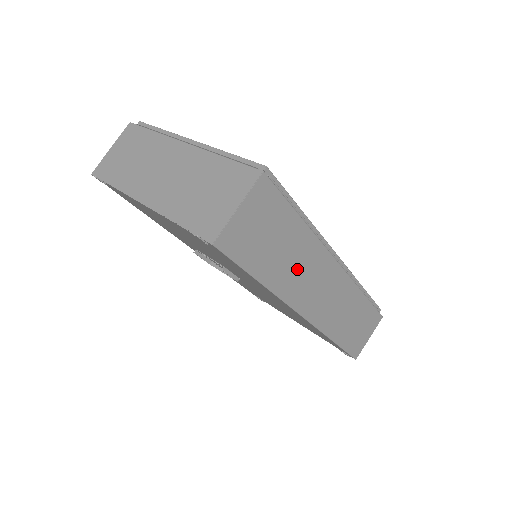
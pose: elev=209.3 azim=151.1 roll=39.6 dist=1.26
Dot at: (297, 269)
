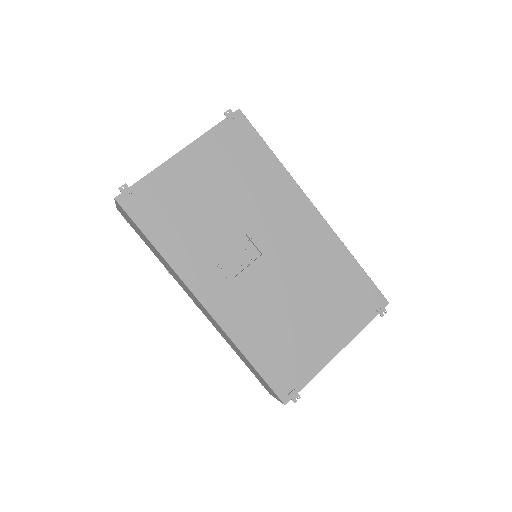
Dot at: occluded
